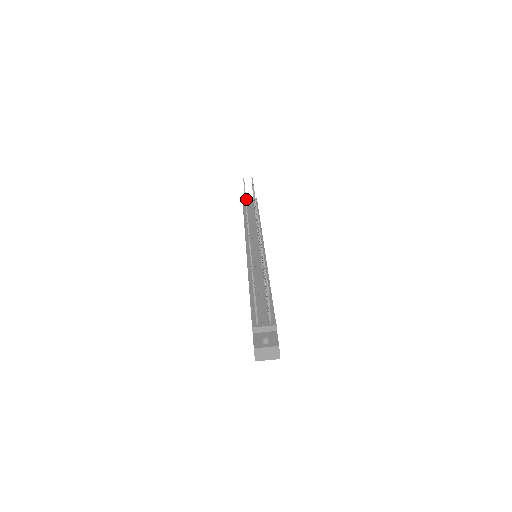
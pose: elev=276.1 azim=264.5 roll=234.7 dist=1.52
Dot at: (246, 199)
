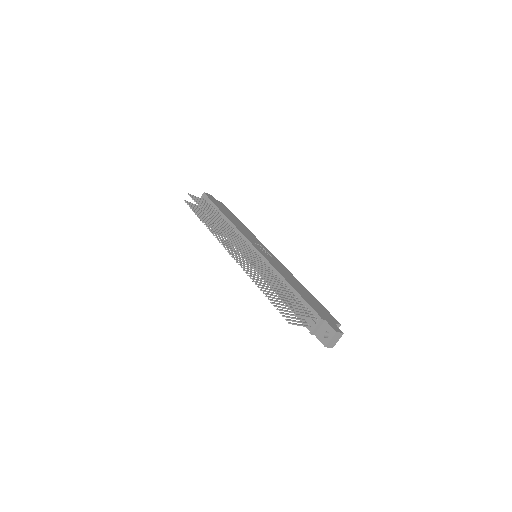
Dot at: occluded
